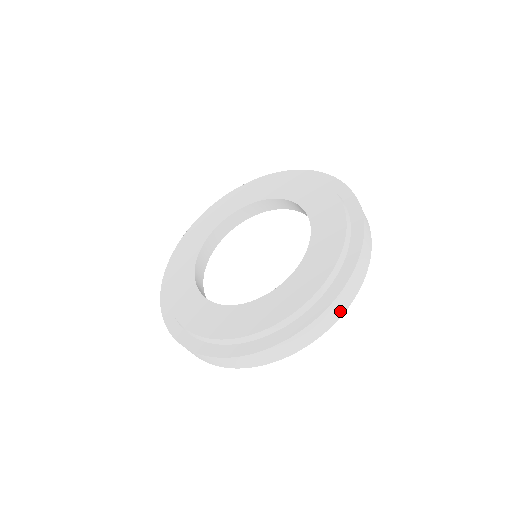
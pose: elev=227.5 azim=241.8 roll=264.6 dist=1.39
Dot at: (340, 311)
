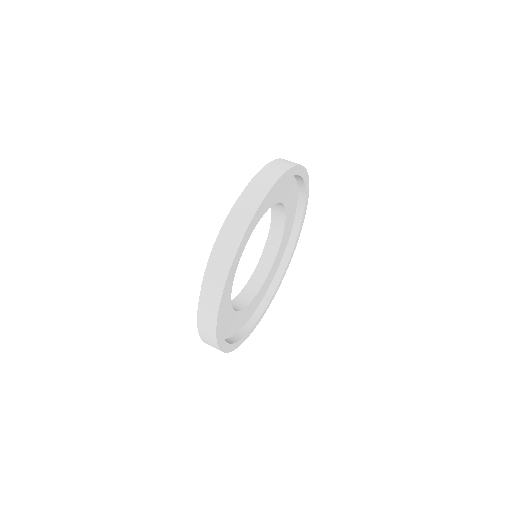
Dot at: (271, 180)
